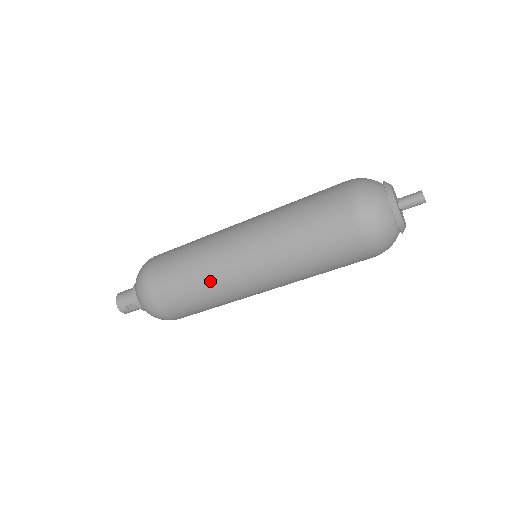
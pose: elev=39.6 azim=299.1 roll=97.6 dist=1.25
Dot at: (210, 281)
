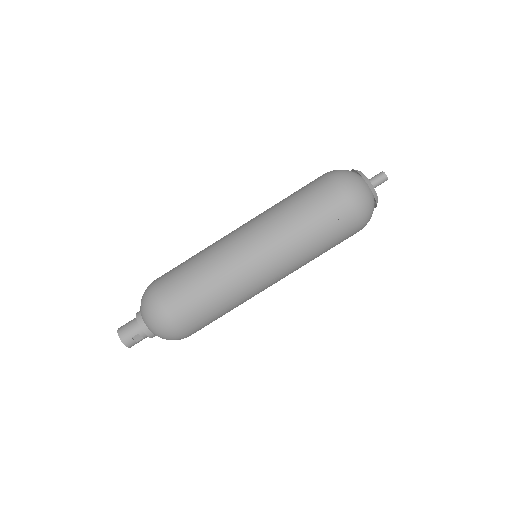
Dot at: (227, 284)
